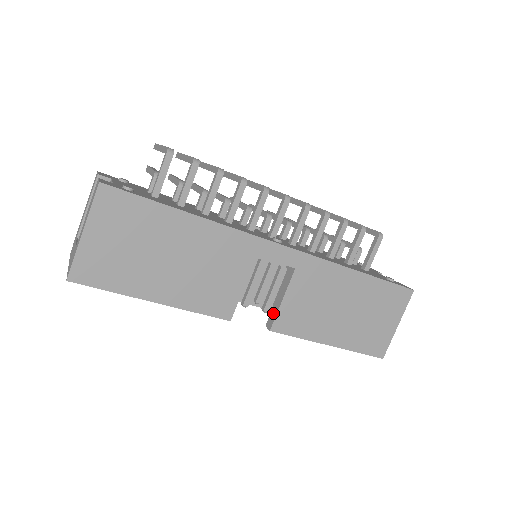
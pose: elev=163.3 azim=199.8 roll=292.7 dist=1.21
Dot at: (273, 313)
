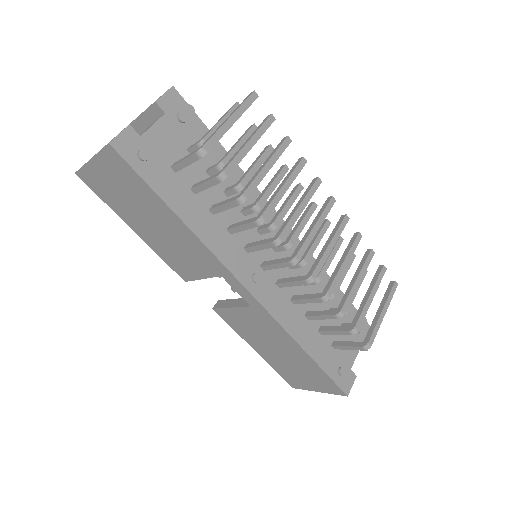
Dot at: (224, 303)
